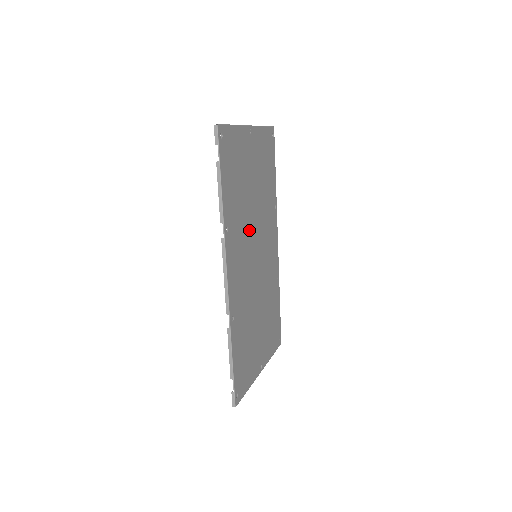
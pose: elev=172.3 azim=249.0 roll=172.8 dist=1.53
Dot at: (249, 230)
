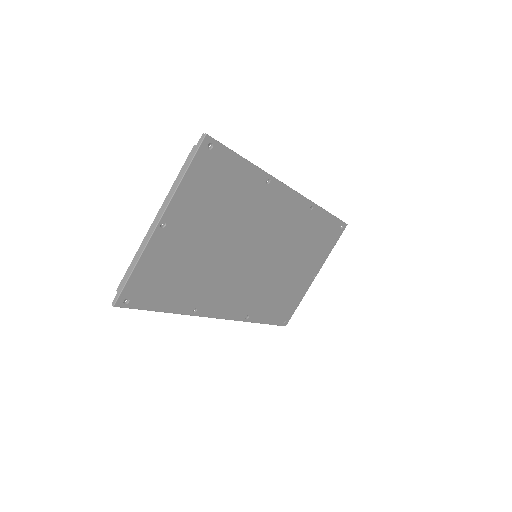
Dot at: (229, 264)
